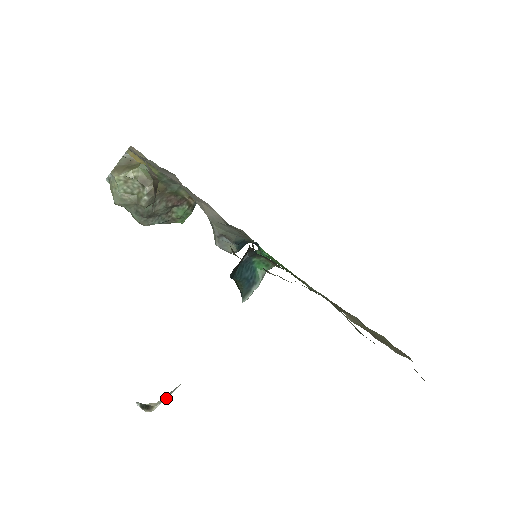
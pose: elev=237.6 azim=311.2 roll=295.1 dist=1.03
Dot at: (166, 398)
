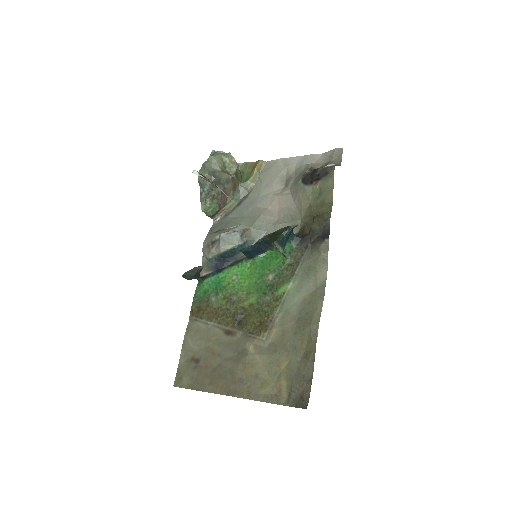
Dot at: occluded
